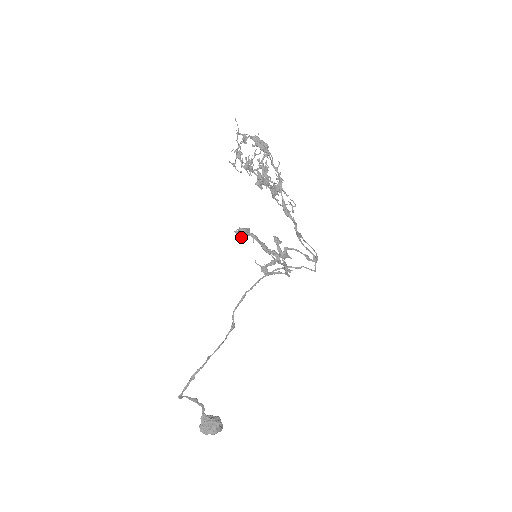
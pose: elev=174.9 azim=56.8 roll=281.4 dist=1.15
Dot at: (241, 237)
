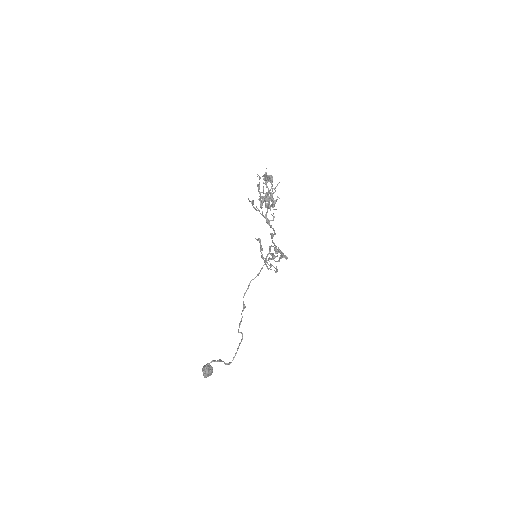
Dot at: (286, 259)
